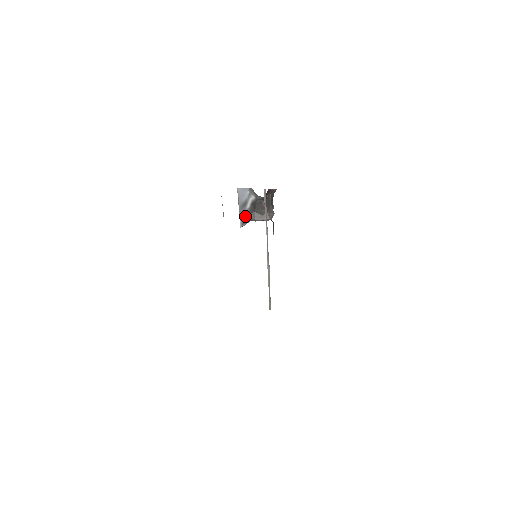
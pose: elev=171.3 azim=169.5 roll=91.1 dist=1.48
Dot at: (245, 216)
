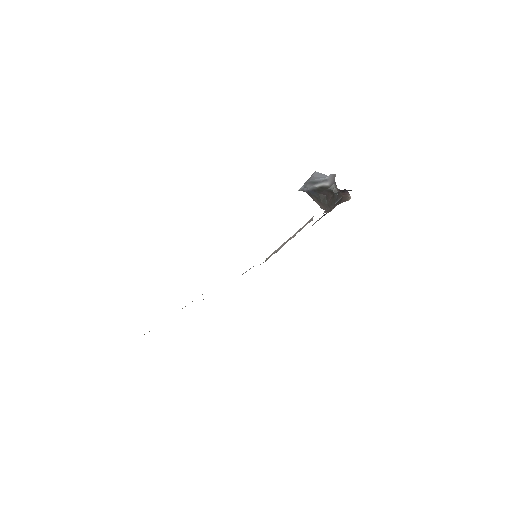
Dot at: (308, 189)
